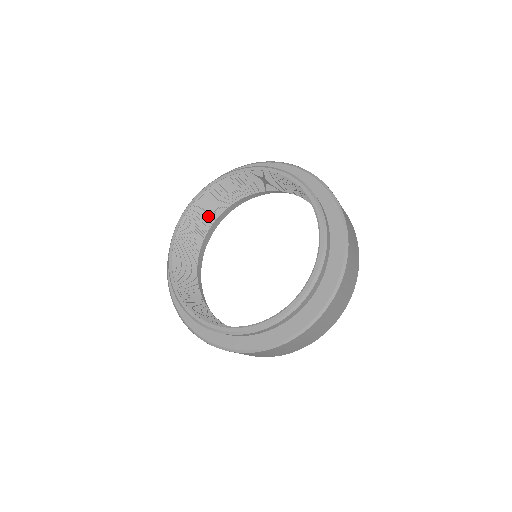
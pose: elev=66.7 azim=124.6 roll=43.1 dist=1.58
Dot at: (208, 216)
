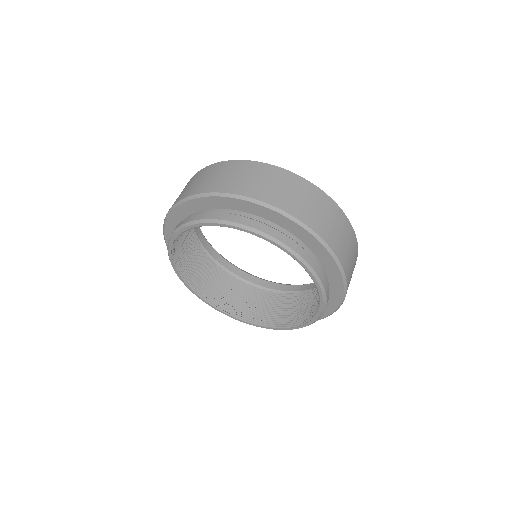
Dot at: occluded
